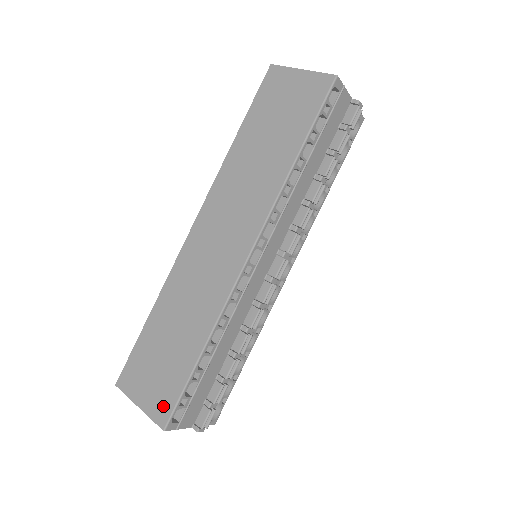
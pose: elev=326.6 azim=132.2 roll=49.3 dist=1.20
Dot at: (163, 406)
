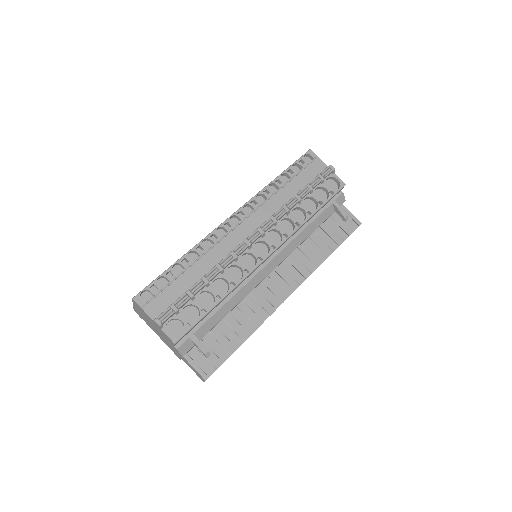
Dot at: occluded
